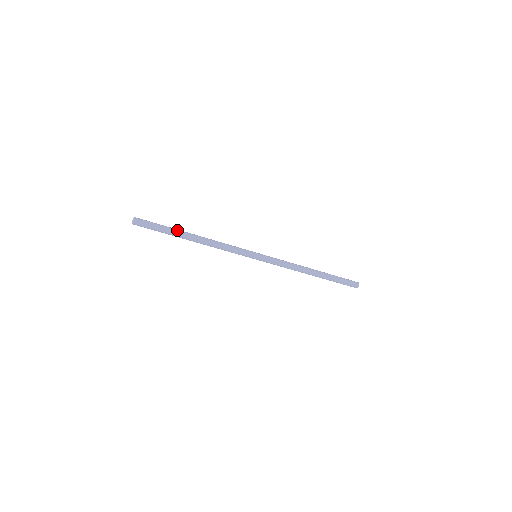
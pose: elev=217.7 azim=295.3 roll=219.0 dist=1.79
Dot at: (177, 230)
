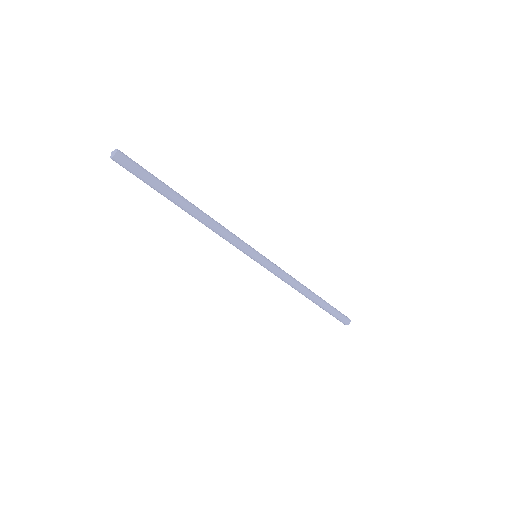
Dot at: (170, 188)
